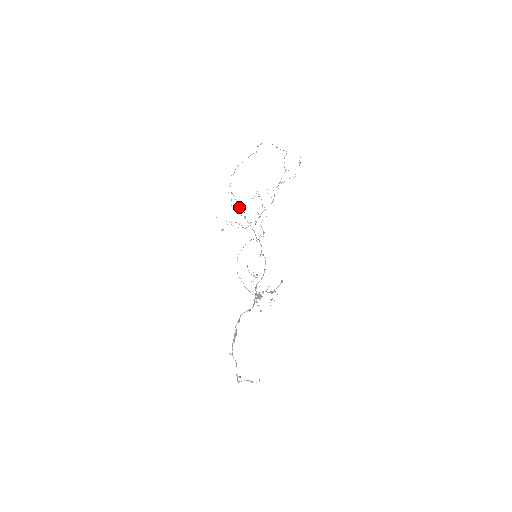
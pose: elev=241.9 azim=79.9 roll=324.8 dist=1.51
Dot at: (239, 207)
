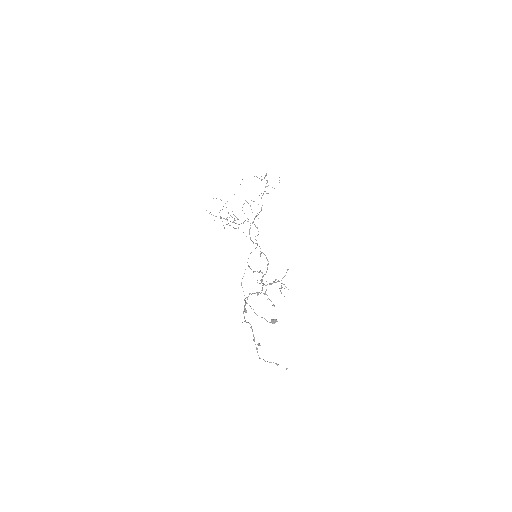
Dot at: occluded
